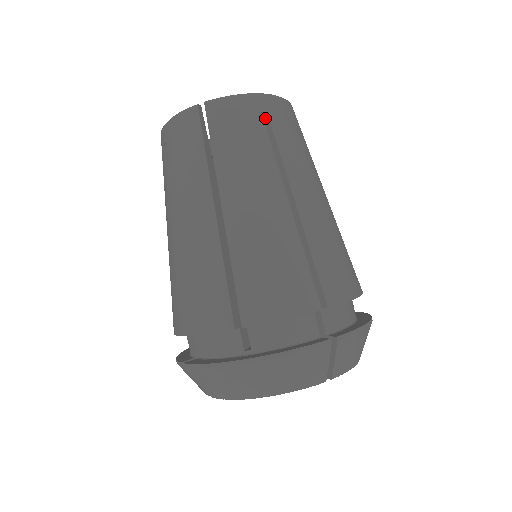
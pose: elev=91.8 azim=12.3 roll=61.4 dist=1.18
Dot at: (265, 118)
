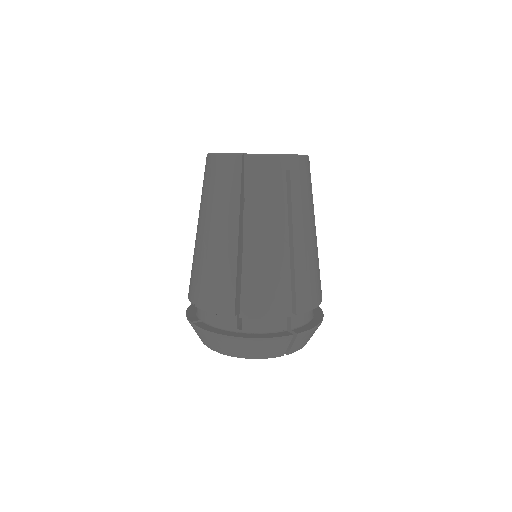
Dot at: (288, 174)
